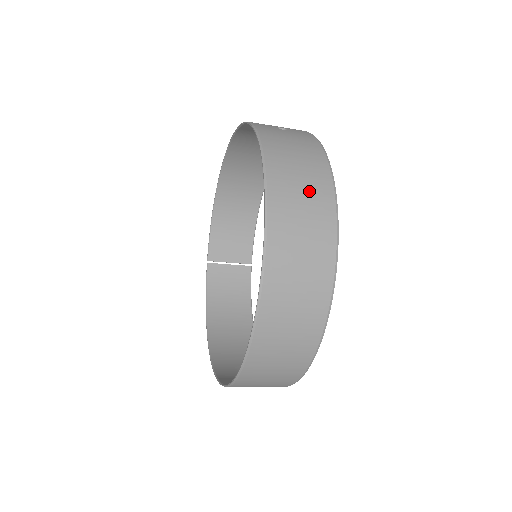
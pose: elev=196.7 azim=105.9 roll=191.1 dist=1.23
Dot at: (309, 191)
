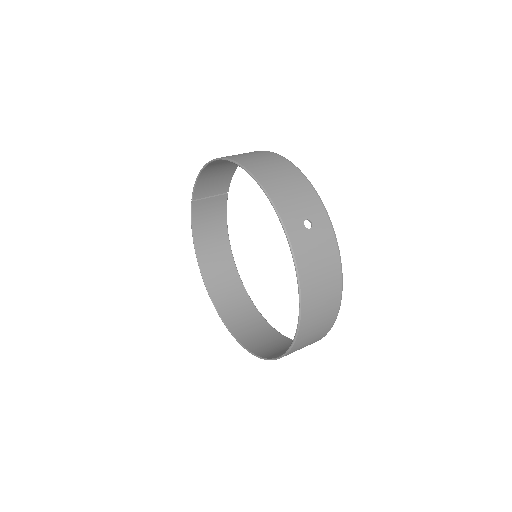
Dot at: (326, 304)
